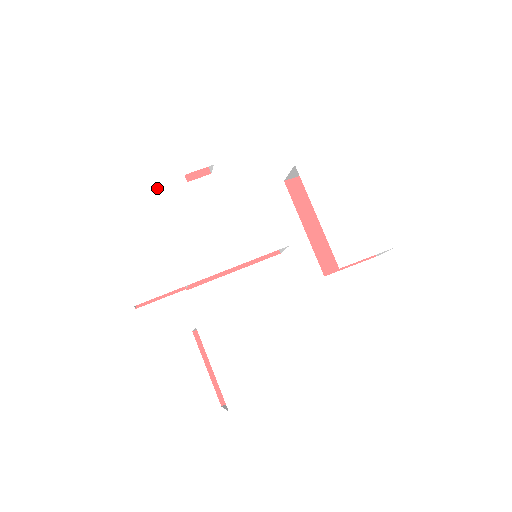
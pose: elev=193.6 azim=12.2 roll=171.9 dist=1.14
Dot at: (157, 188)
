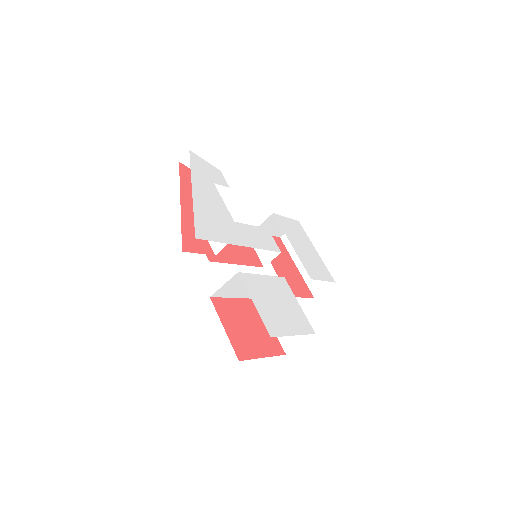
Dot at: (199, 181)
